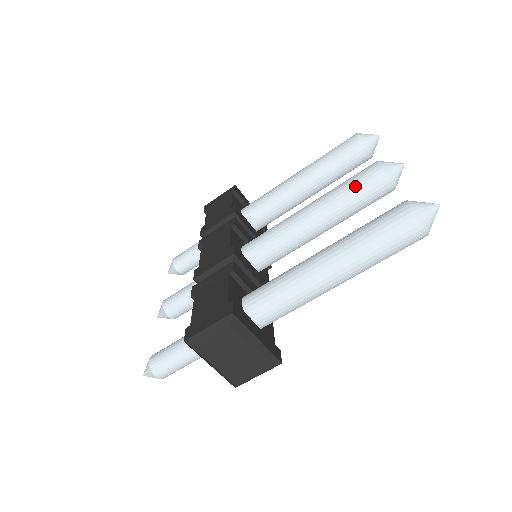
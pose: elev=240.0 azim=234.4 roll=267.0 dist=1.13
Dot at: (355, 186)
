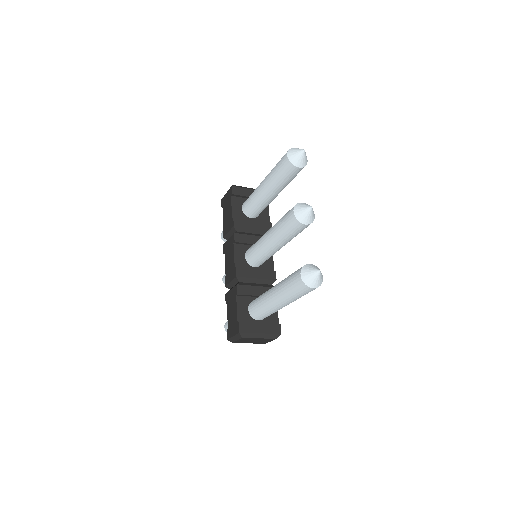
Dot at: (286, 228)
